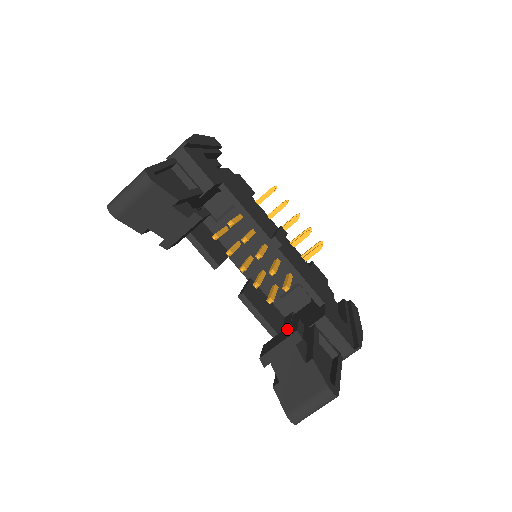
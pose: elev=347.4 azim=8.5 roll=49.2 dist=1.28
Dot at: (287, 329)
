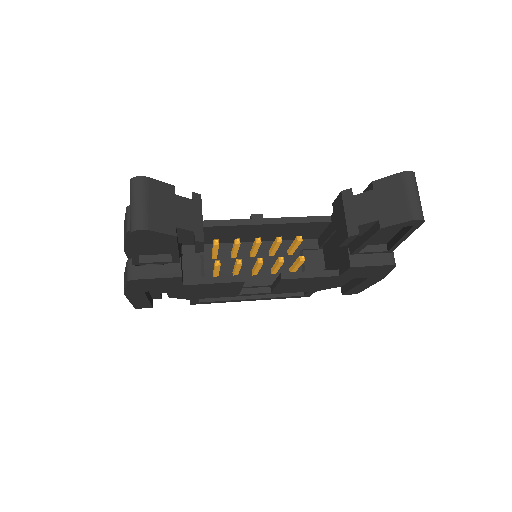
Dot at: (335, 214)
